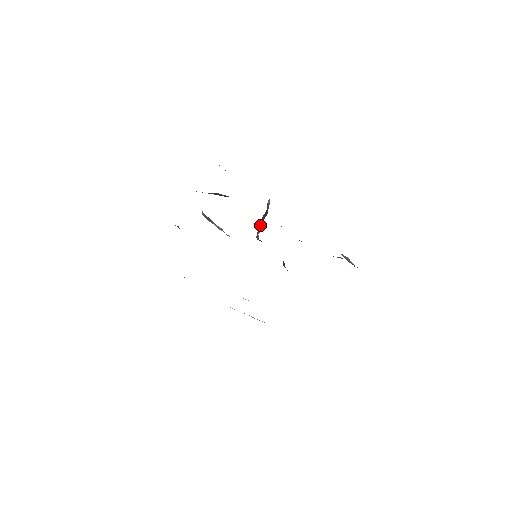
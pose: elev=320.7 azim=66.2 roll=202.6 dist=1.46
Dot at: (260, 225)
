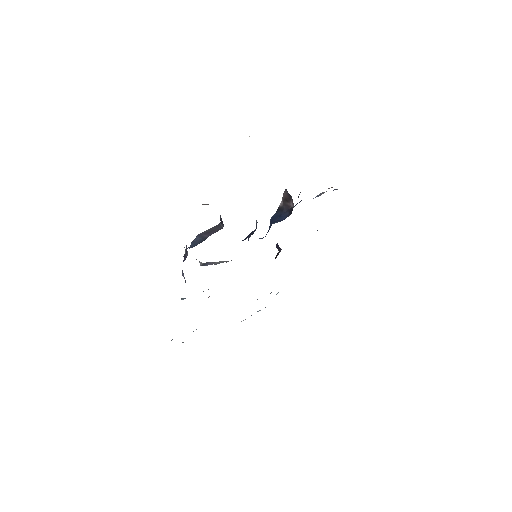
Dot at: occluded
